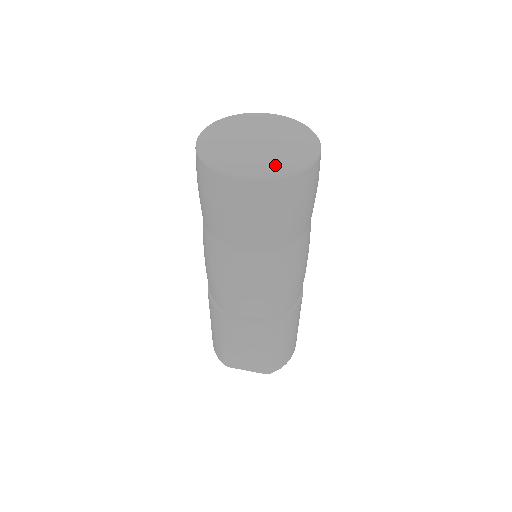
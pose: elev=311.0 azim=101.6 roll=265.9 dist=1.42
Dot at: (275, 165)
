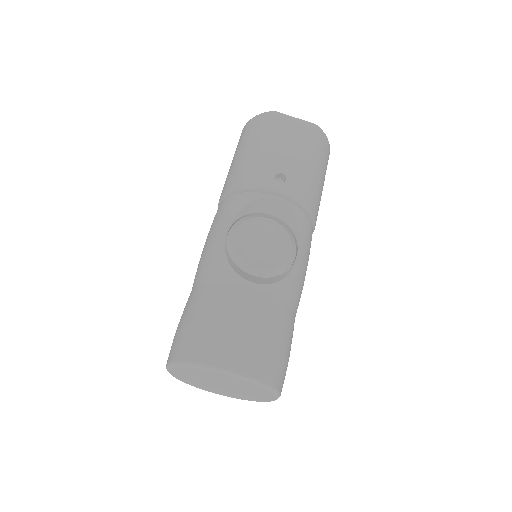
Dot at: (237, 397)
